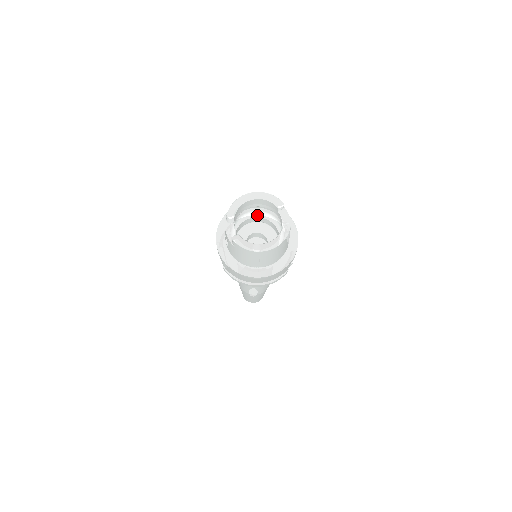
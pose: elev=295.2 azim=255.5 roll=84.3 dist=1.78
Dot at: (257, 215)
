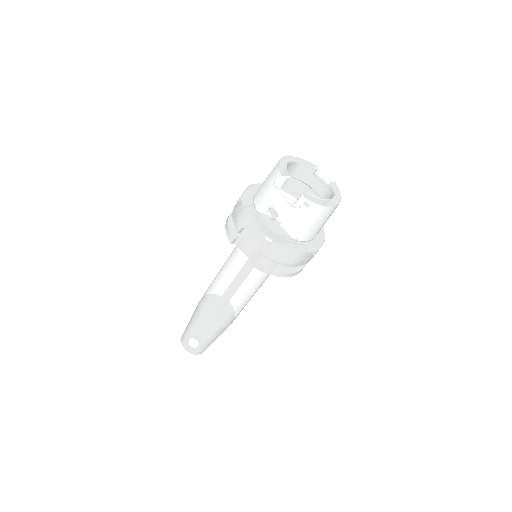
Dot at: occluded
